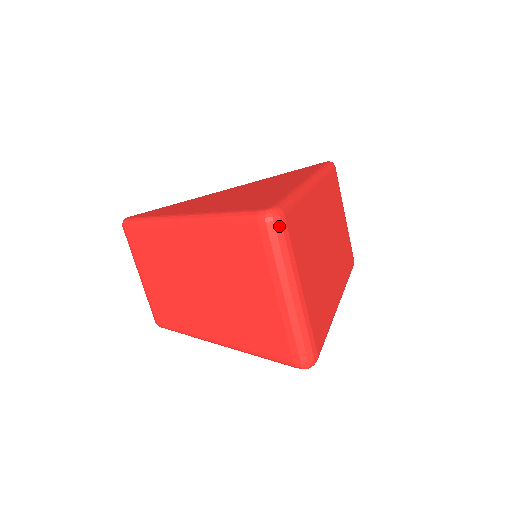
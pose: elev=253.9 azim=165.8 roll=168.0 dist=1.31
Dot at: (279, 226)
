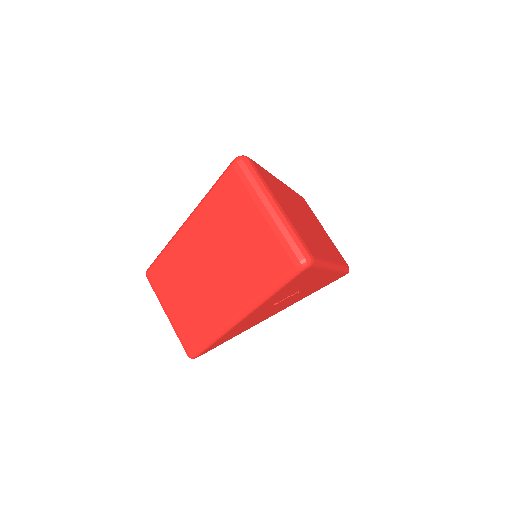
Dot at: (248, 163)
